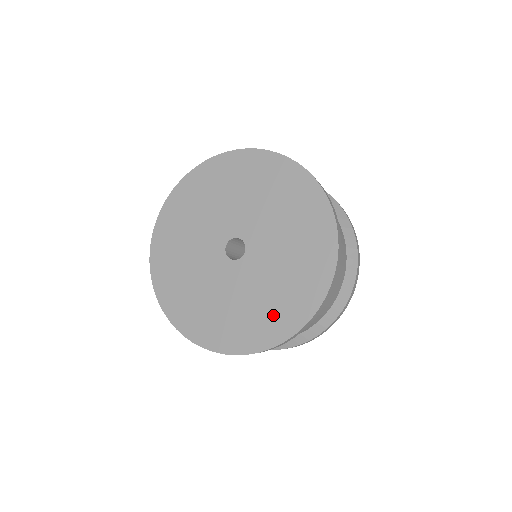
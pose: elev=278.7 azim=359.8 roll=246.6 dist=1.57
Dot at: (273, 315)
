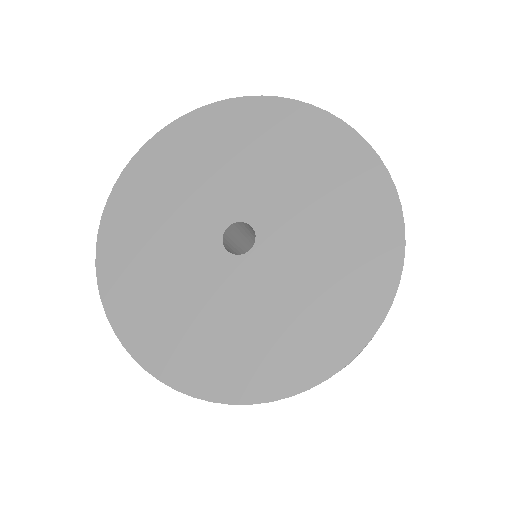
Dot at: (359, 247)
